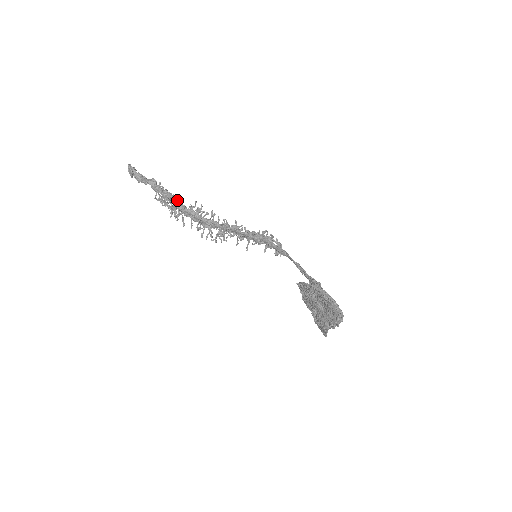
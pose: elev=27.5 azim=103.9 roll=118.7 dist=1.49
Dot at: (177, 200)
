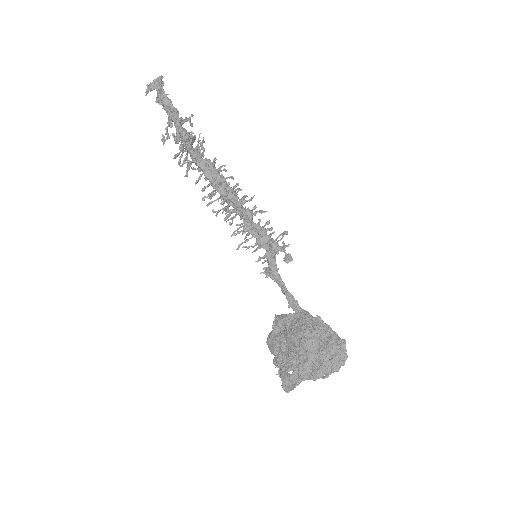
Dot at: occluded
